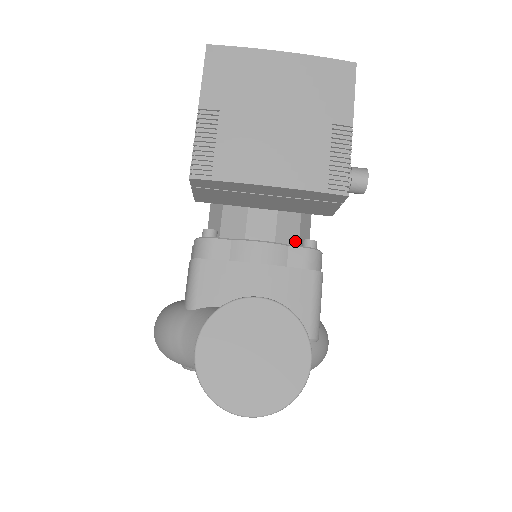
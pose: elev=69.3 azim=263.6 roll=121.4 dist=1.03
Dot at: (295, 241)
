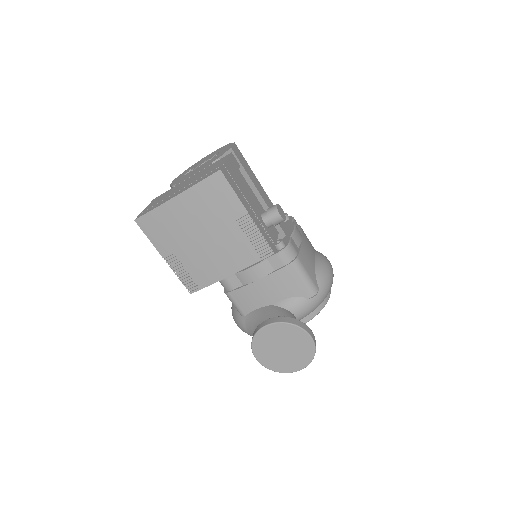
Dot at: occluded
